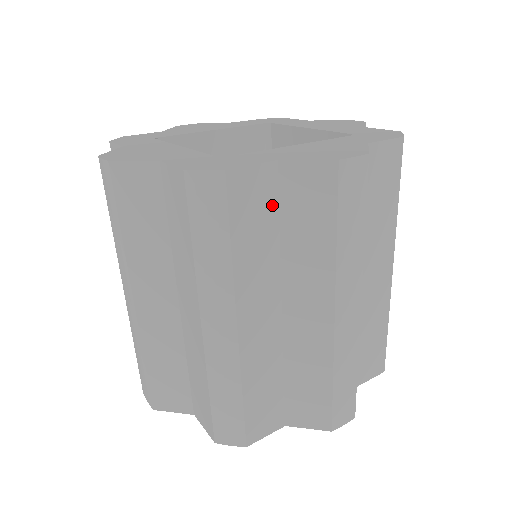
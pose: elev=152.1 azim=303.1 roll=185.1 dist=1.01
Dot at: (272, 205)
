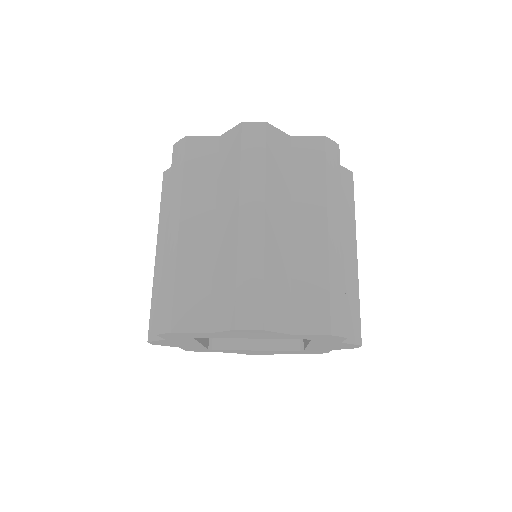
Dot at: (214, 159)
